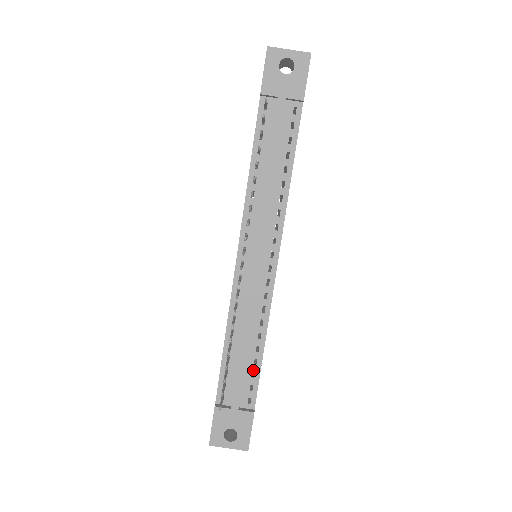
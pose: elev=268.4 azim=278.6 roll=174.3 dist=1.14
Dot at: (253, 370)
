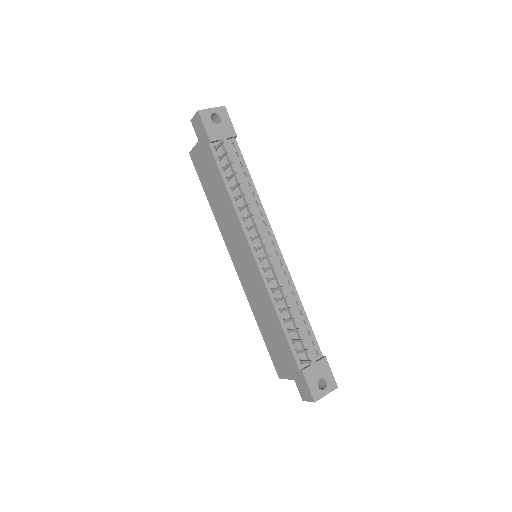
Dot at: (307, 329)
